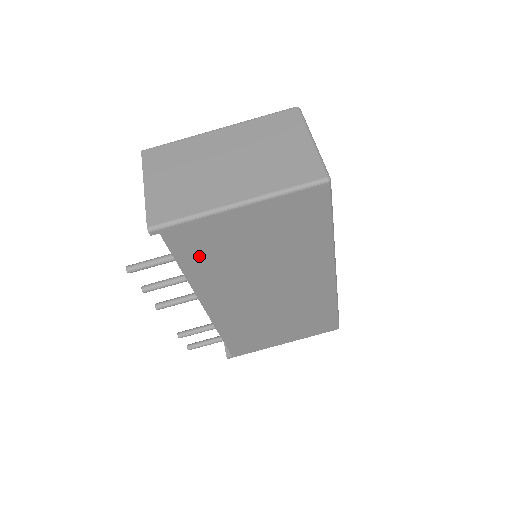
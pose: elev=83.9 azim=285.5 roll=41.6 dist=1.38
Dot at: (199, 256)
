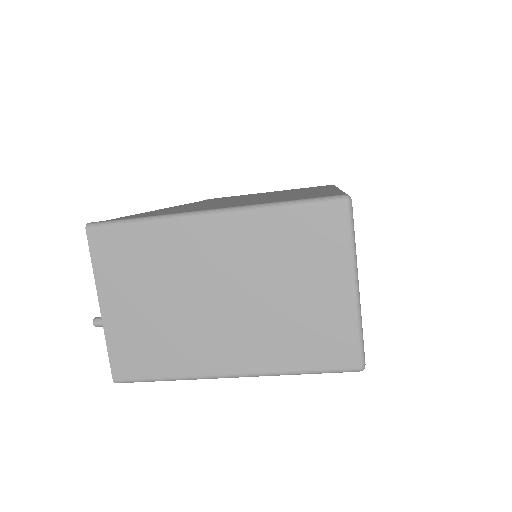
Dot at: occluded
